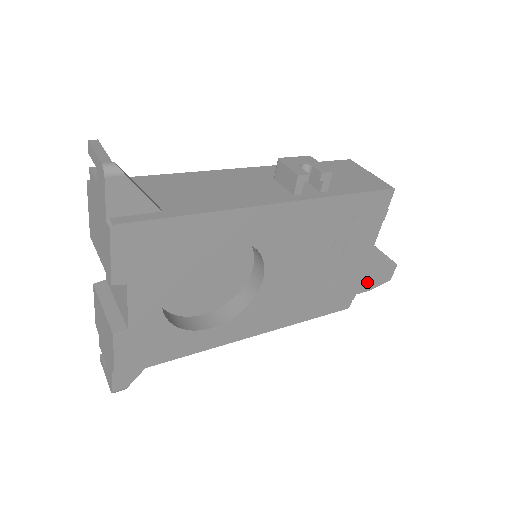
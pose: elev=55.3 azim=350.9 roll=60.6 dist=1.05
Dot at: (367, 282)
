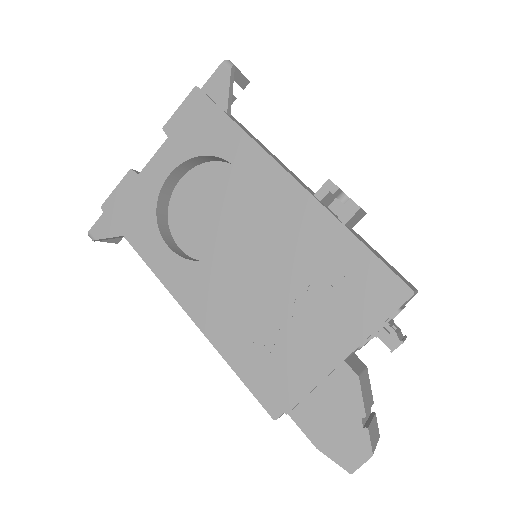
Dot at: (321, 426)
